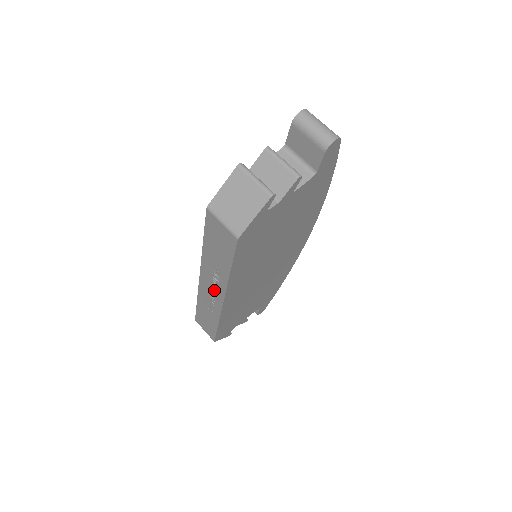
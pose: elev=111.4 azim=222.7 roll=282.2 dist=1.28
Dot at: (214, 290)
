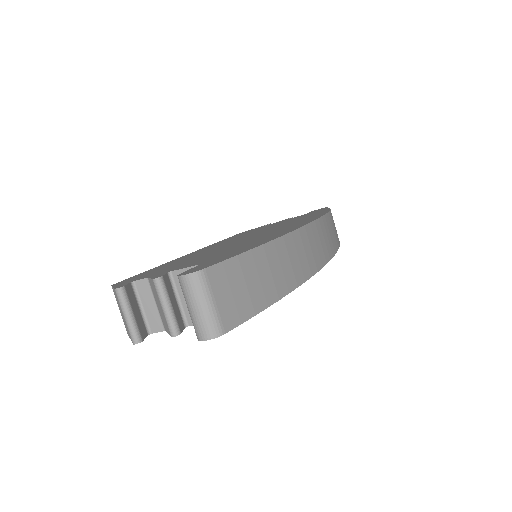
Dot at: occluded
